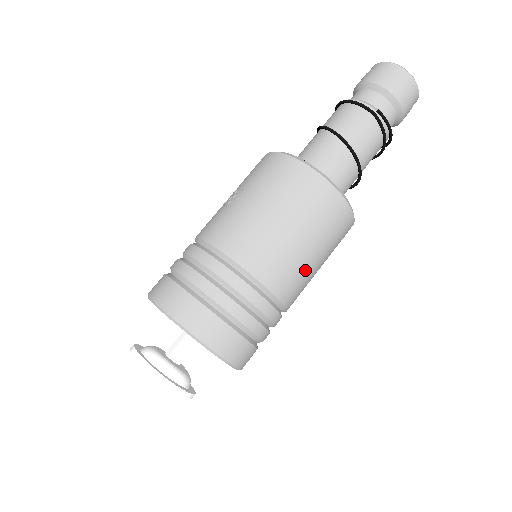
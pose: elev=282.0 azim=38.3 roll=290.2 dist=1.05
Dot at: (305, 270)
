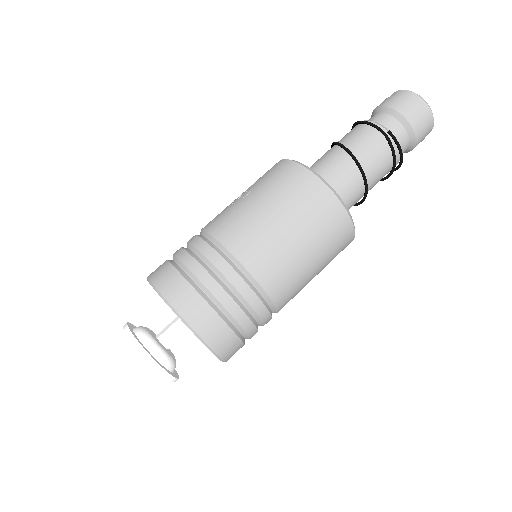
Dot at: (298, 271)
